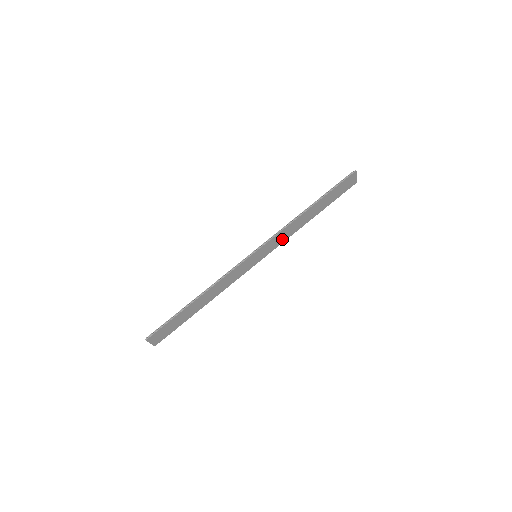
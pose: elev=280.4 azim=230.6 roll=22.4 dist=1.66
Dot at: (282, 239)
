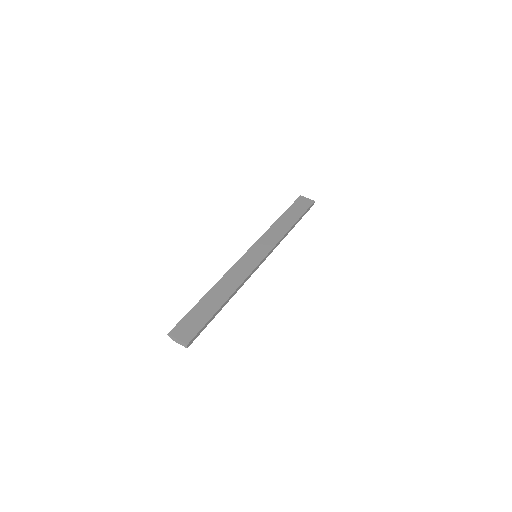
Dot at: (273, 241)
